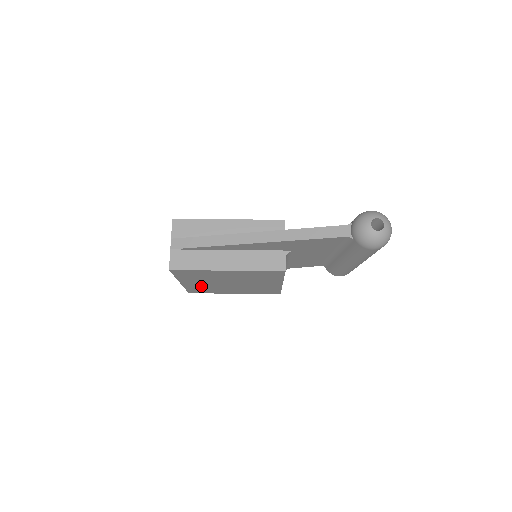
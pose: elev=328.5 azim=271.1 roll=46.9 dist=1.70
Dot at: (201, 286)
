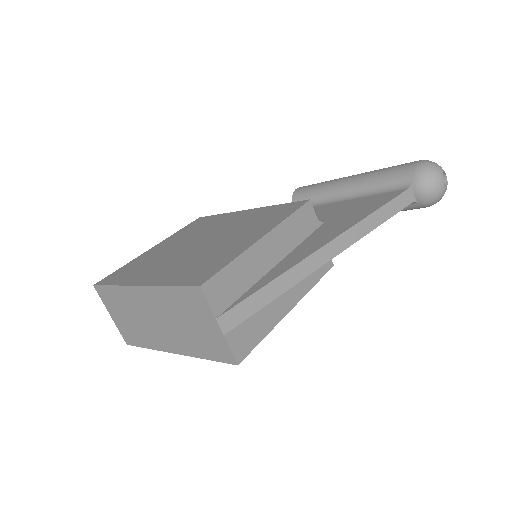
Dot at: occluded
